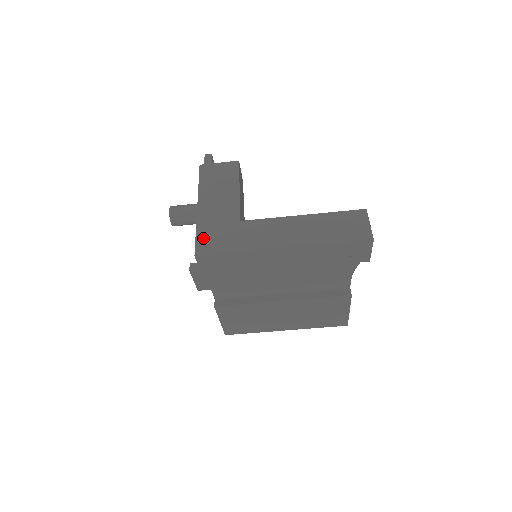
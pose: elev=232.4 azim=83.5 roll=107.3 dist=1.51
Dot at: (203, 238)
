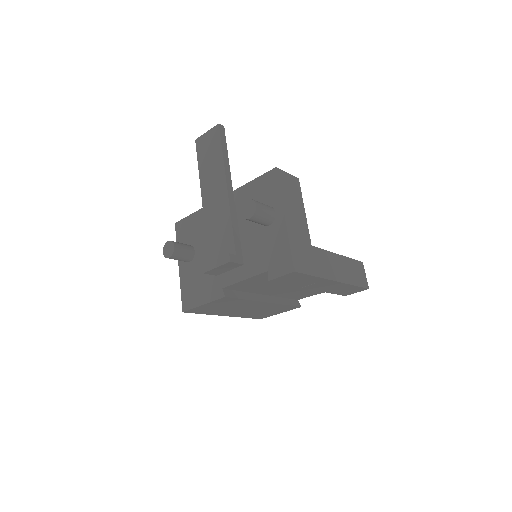
Dot at: (296, 254)
